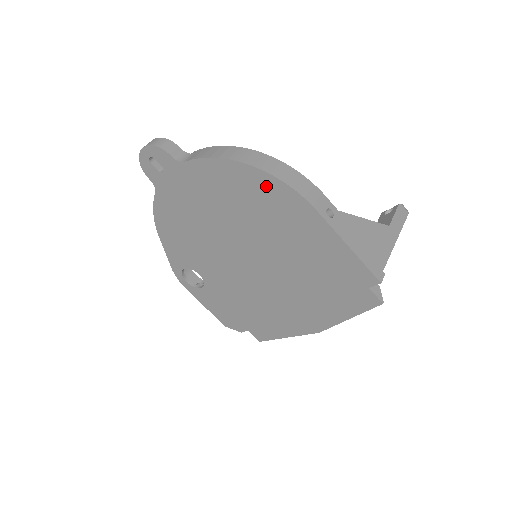
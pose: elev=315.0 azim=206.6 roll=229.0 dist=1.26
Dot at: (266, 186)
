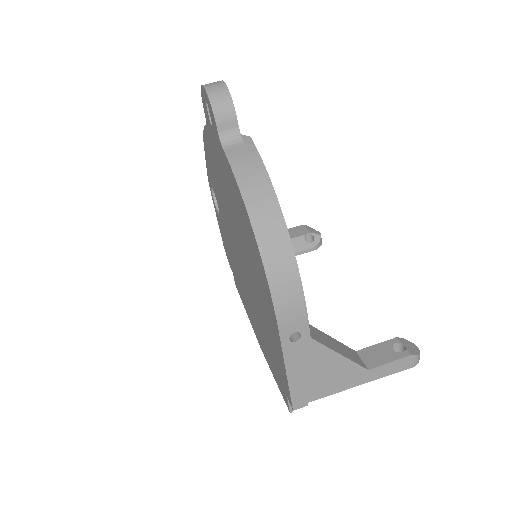
Dot at: (259, 262)
